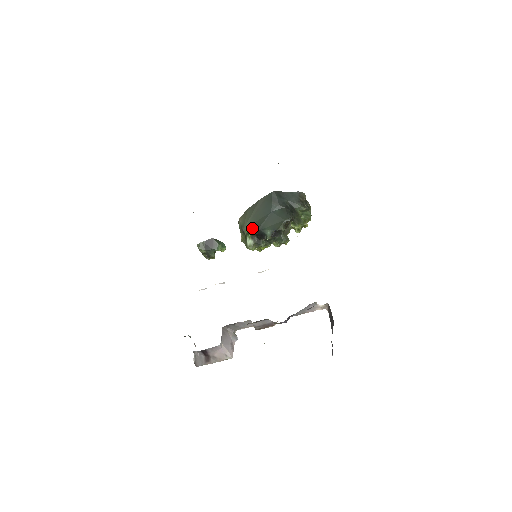
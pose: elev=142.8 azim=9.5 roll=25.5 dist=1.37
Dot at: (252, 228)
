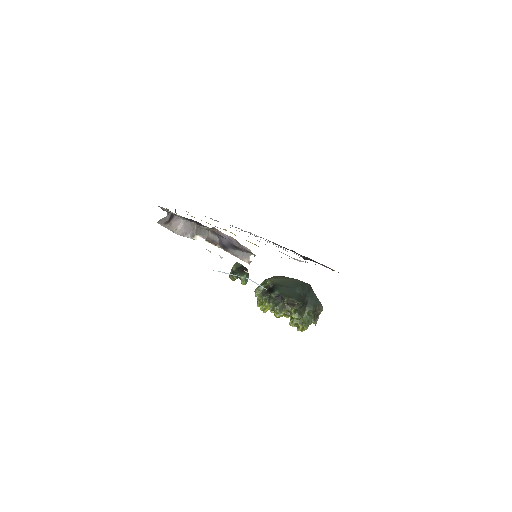
Dot at: (273, 283)
